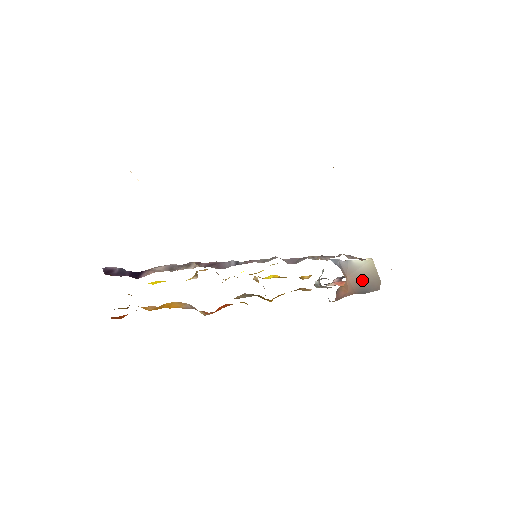
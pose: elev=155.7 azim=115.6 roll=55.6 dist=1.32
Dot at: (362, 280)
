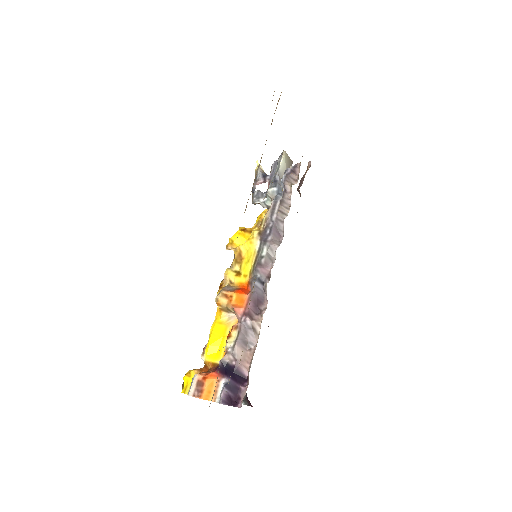
Dot at: occluded
